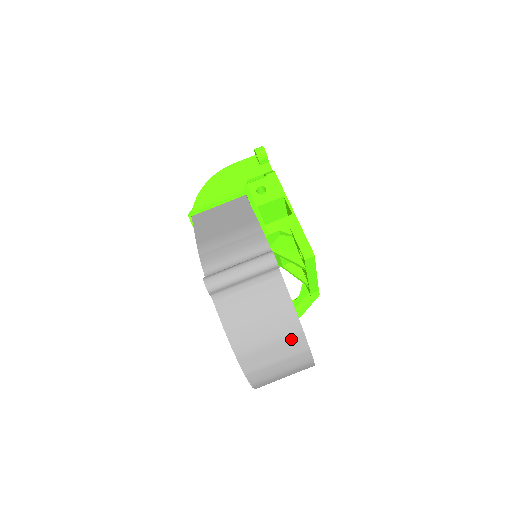
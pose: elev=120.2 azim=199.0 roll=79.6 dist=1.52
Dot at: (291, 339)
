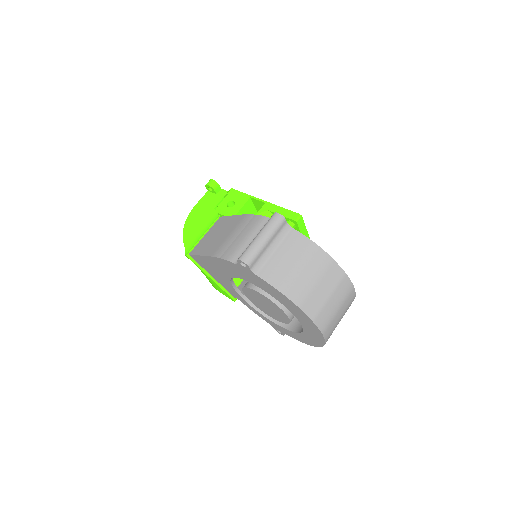
Dot at: (328, 270)
